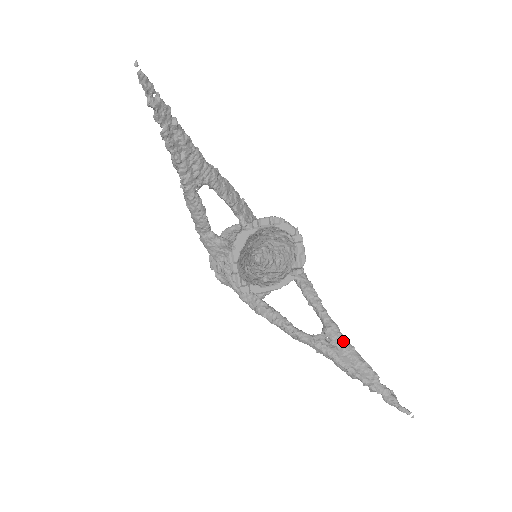
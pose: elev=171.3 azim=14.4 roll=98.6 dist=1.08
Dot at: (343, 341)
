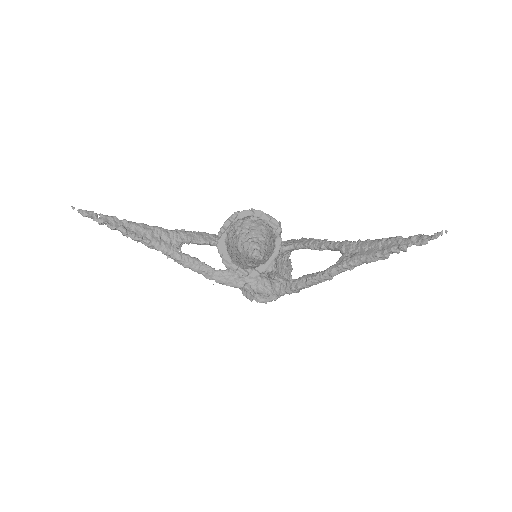
Dot at: (358, 244)
